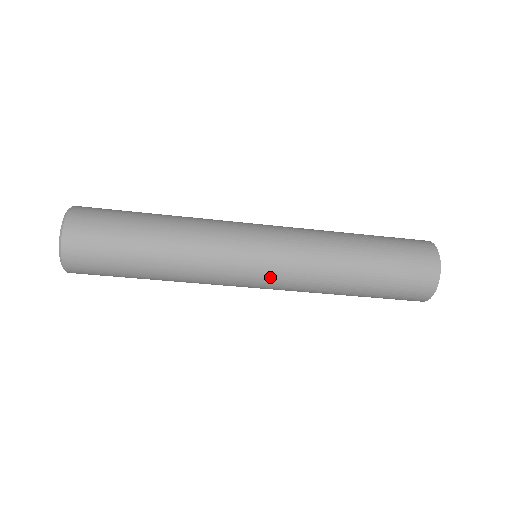
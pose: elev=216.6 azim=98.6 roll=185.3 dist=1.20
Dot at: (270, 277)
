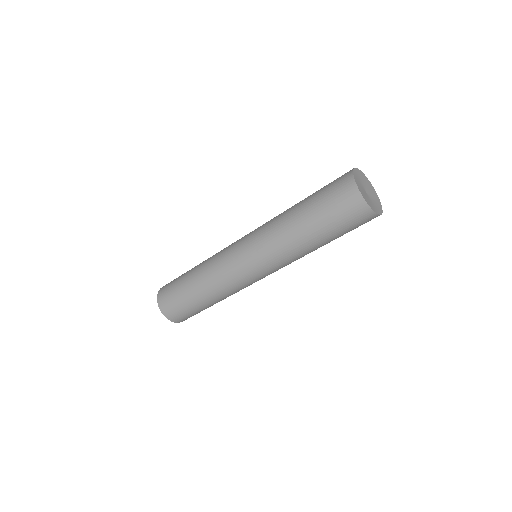
Dot at: (251, 256)
